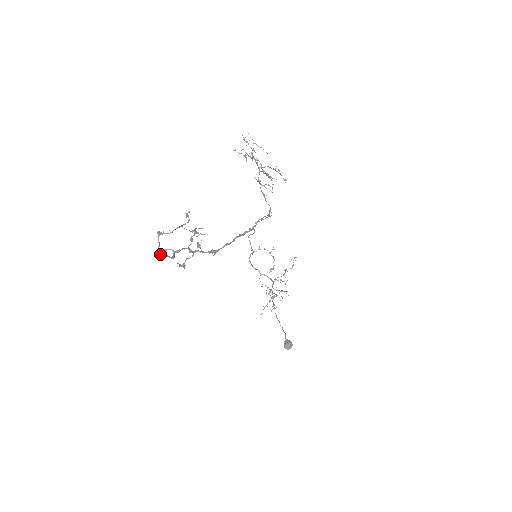
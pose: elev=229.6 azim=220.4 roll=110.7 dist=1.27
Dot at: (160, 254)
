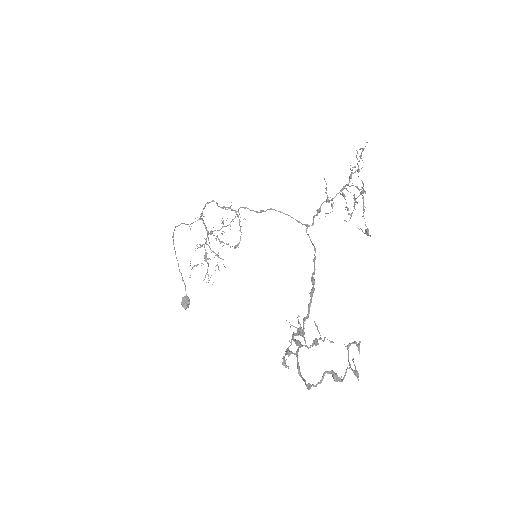
Dot at: (306, 384)
